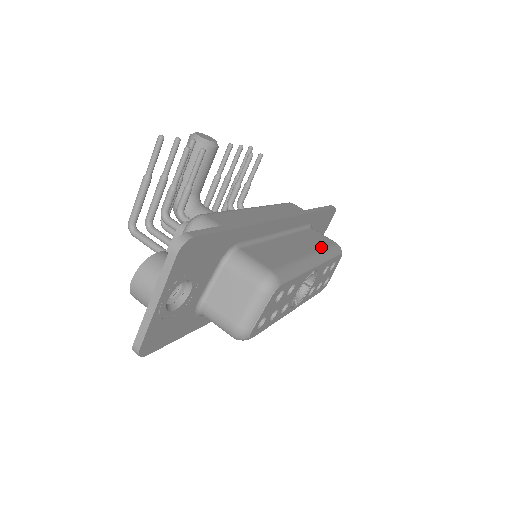
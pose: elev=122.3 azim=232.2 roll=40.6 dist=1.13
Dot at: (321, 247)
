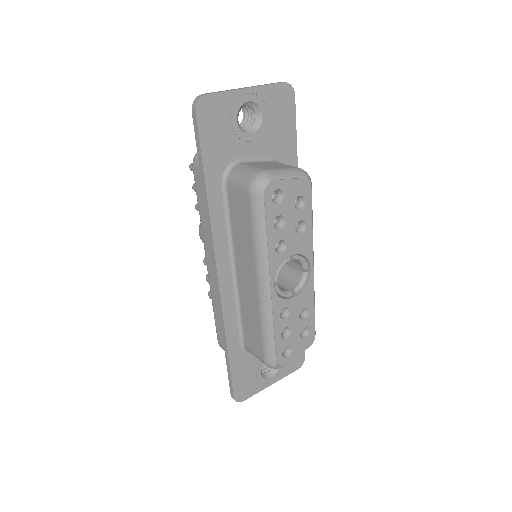
Dot at: occluded
